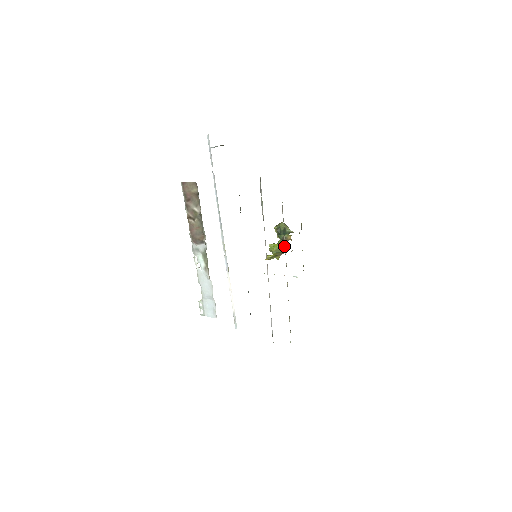
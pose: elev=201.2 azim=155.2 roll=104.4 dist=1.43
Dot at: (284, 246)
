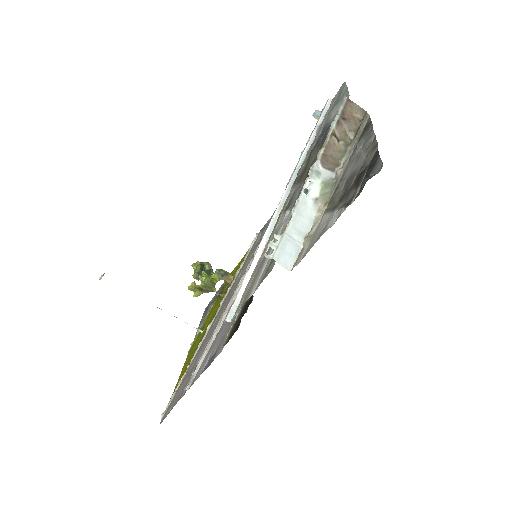
Dot at: (215, 284)
